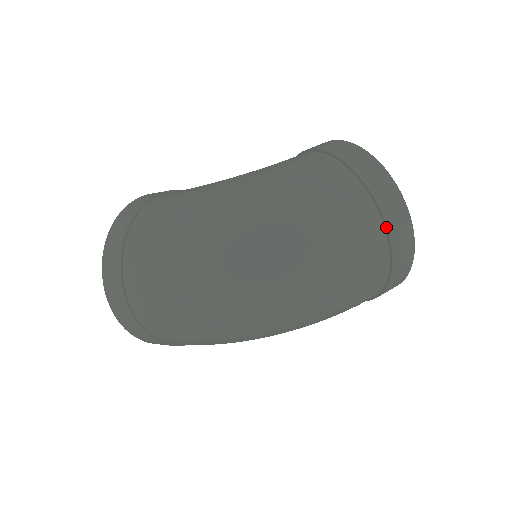
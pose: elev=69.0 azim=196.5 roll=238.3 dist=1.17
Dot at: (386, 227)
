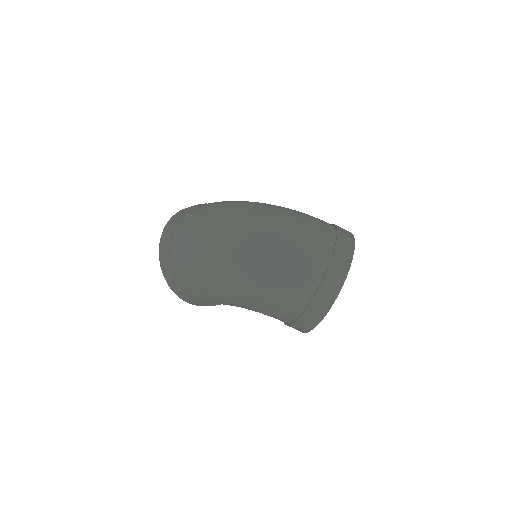
Dot at: (335, 245)
